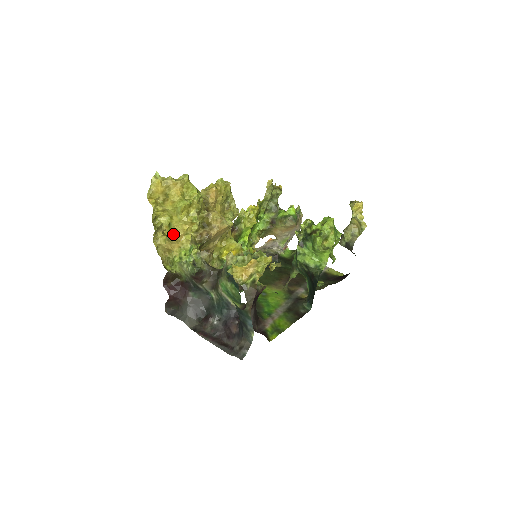
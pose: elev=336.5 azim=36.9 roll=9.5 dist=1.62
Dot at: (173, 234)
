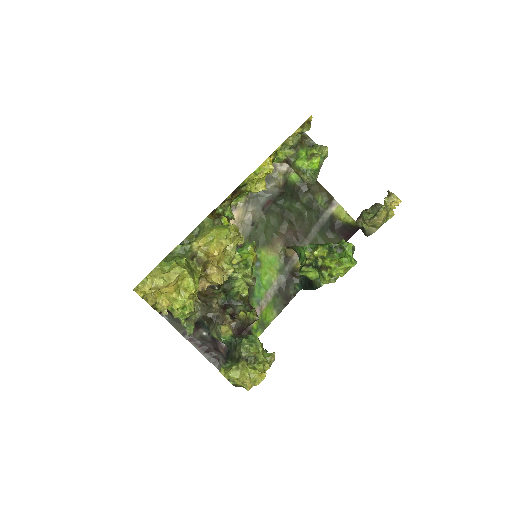
Dot at: (164, 304)
